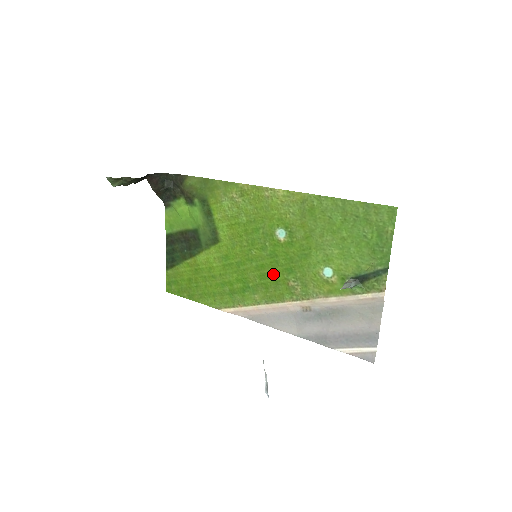
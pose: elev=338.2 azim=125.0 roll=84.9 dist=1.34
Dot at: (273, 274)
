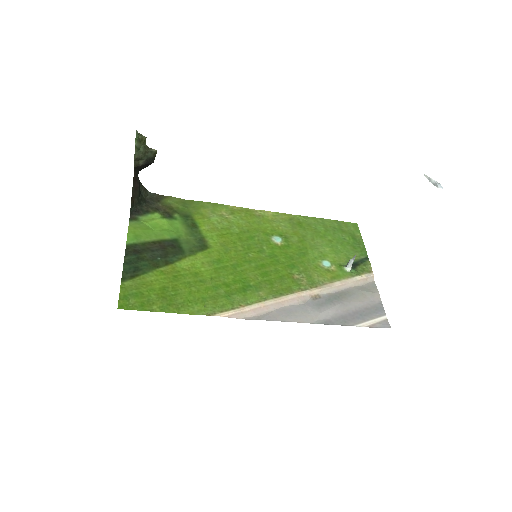
Dot at: (276, 271)
